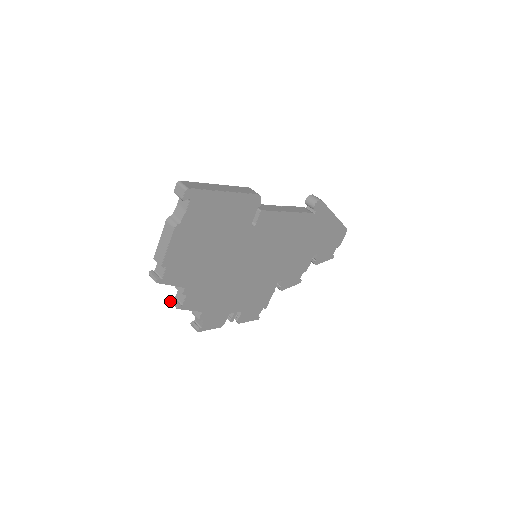
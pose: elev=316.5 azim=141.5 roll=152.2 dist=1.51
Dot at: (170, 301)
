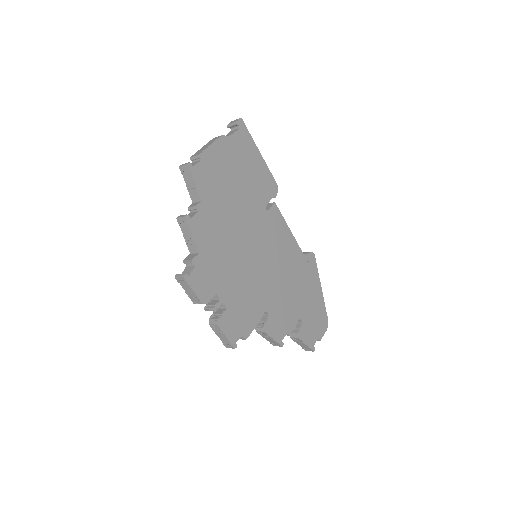
Dot at: (177, 218)
